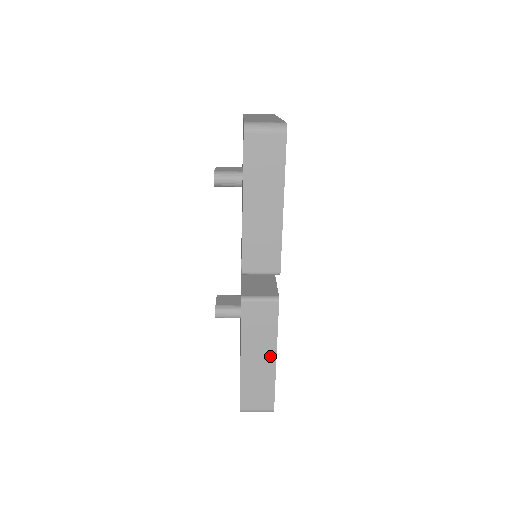
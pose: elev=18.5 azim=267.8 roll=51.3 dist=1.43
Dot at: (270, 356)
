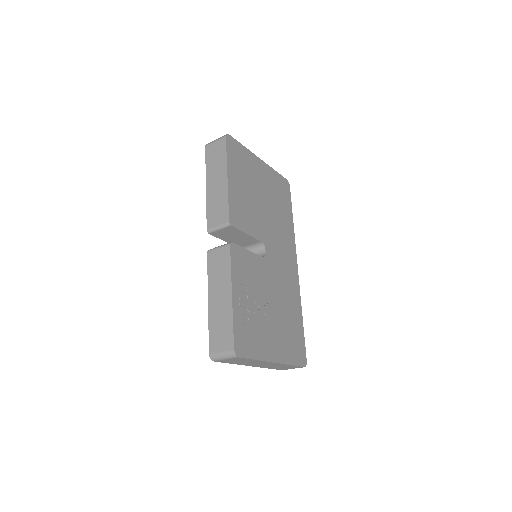
Dot at: (227, 294)
